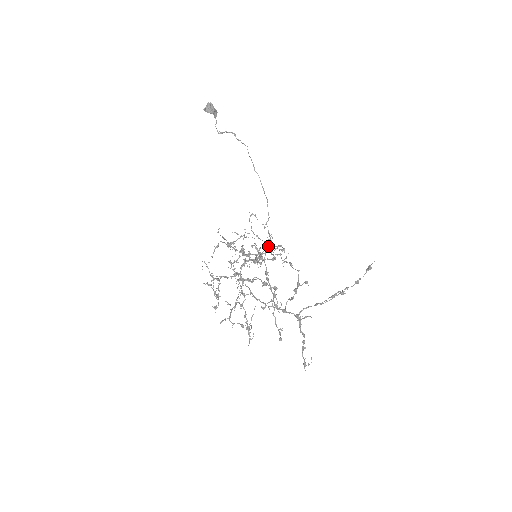
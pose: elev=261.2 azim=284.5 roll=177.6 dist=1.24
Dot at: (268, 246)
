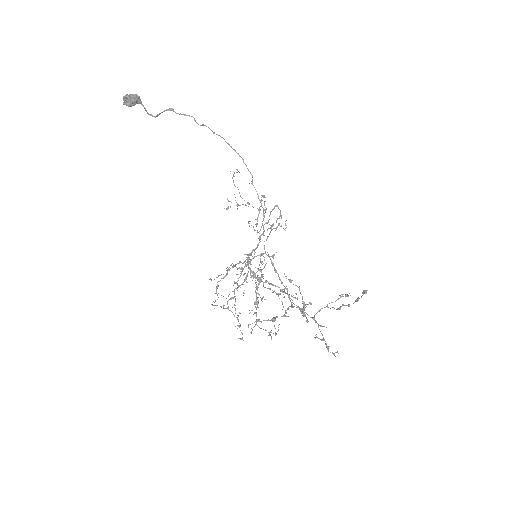
Dot at: occluded
